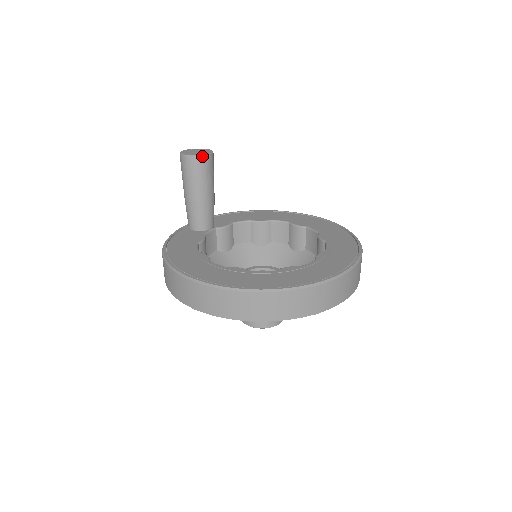
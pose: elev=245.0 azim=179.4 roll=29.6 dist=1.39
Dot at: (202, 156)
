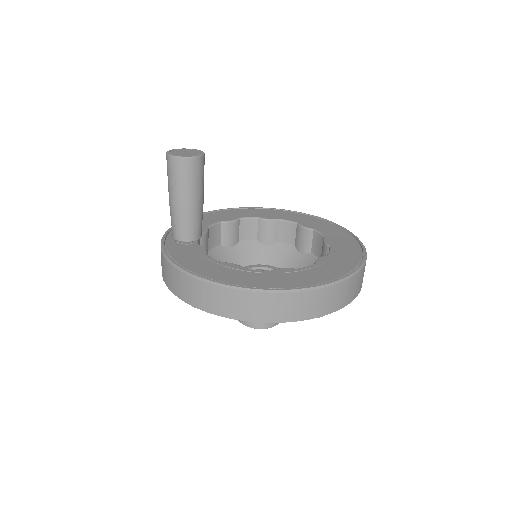
Dot at: (201, 156)
